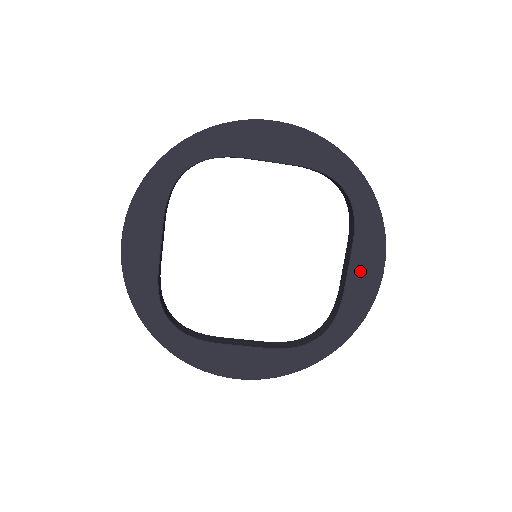
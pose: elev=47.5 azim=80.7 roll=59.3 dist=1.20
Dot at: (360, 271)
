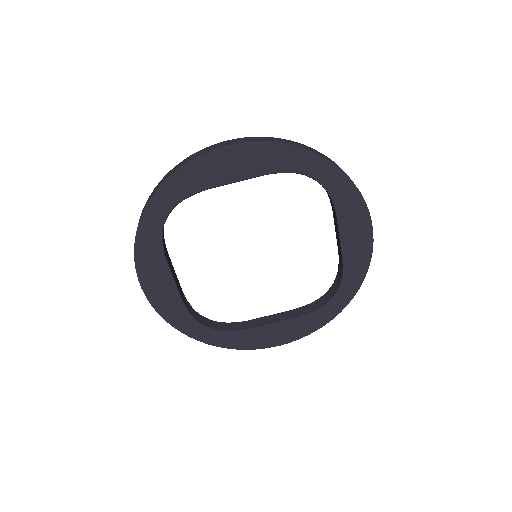
Dot at: (351, 237)
